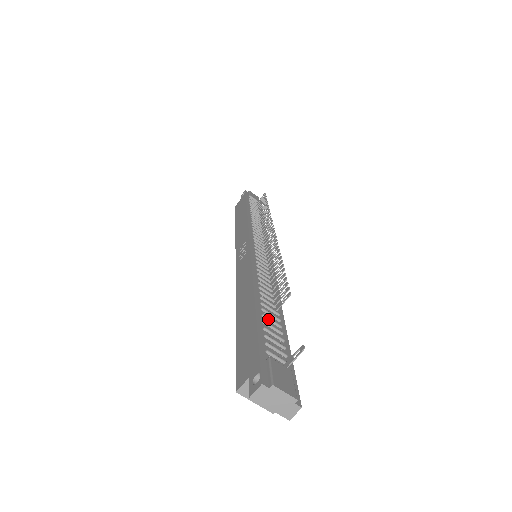
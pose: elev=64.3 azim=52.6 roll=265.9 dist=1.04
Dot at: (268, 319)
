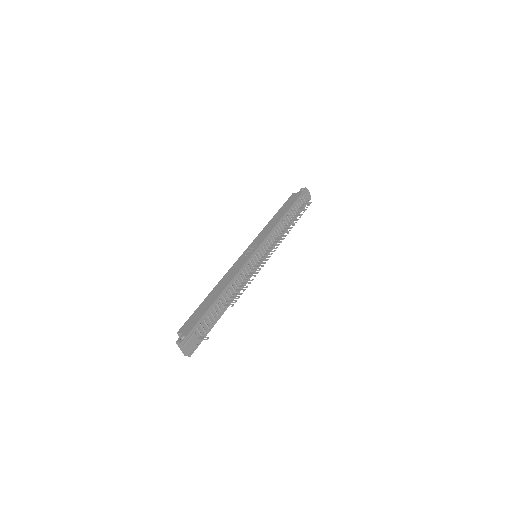
Dot at: (215, 310)
